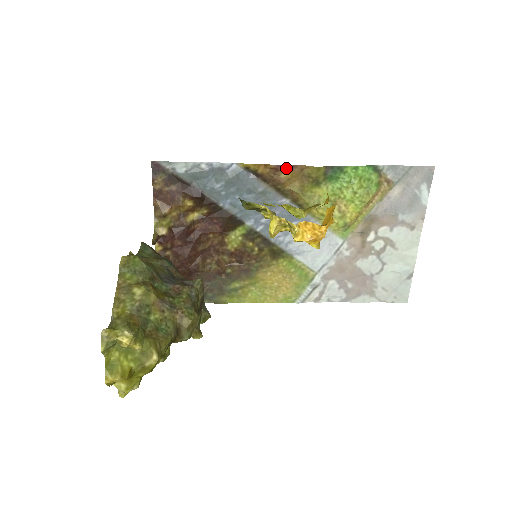
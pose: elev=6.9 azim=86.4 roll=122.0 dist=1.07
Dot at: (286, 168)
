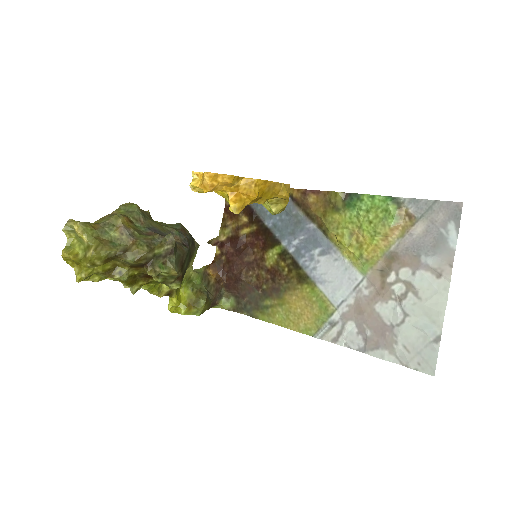
Dot at: (313, 193)
